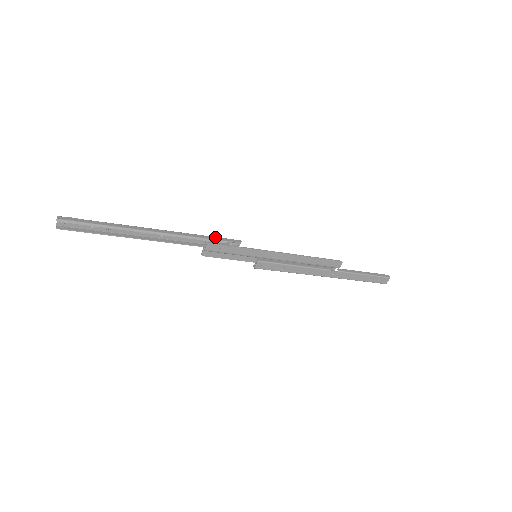
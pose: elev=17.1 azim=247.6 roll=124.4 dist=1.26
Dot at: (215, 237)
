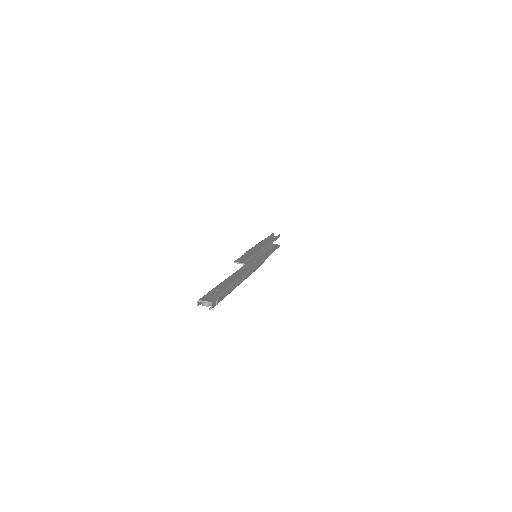
Dot at: (259, 264)
